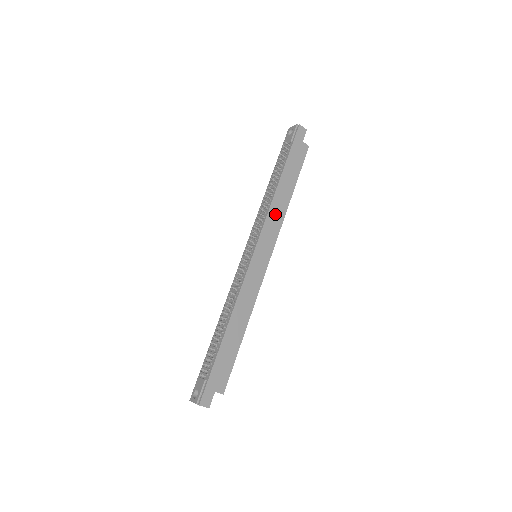
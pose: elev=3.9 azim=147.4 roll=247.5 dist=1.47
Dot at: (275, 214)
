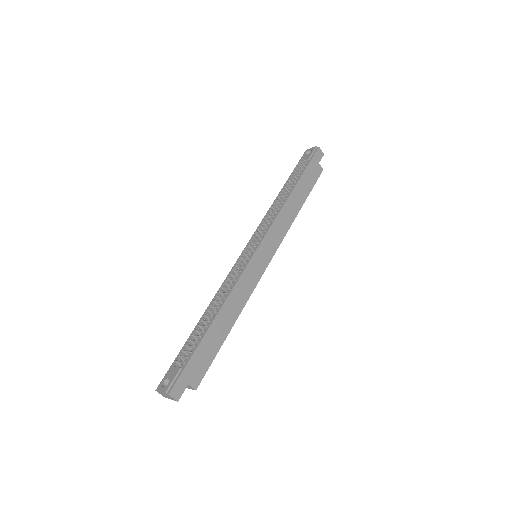
Dot at: (283, 220)
